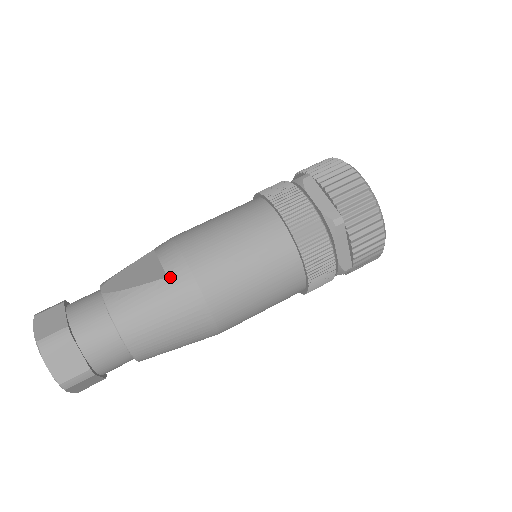
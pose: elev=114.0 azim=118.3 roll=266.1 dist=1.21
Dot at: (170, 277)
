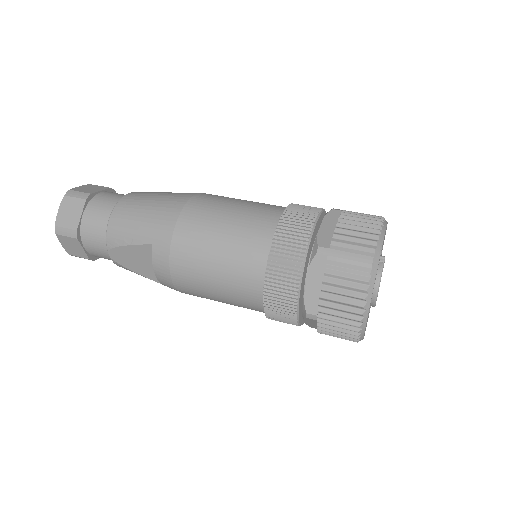
Dot at: occluded
